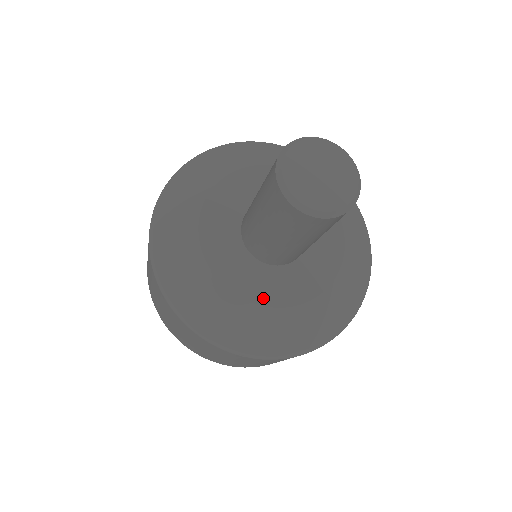
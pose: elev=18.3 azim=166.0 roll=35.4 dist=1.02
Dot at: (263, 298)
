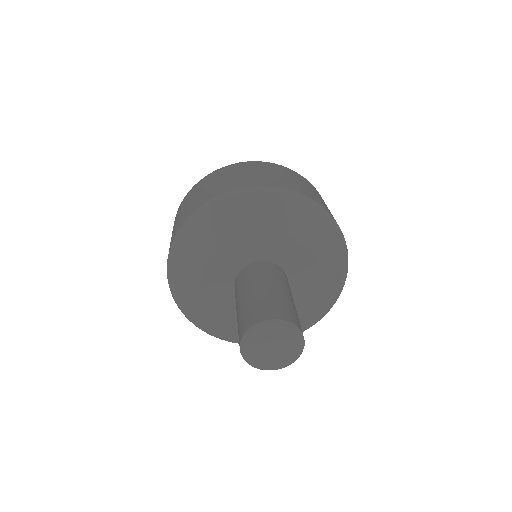
Dot at: occluded
